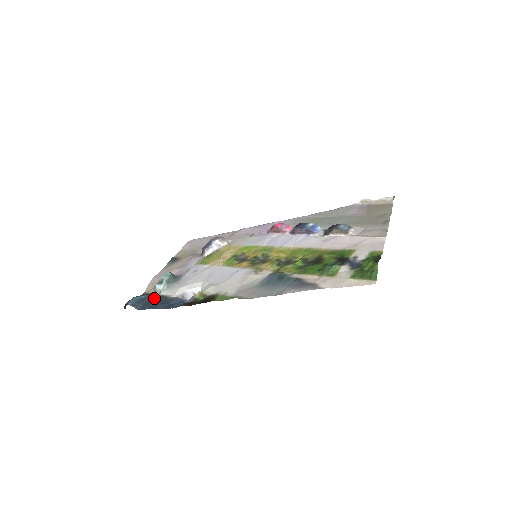
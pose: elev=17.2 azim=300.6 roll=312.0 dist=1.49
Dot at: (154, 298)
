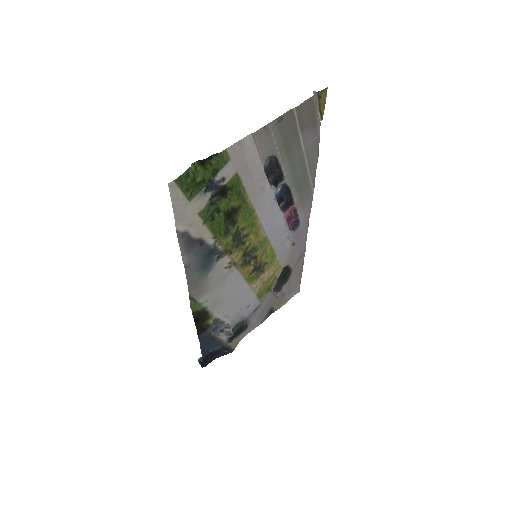
Dot at: (215, 346)
